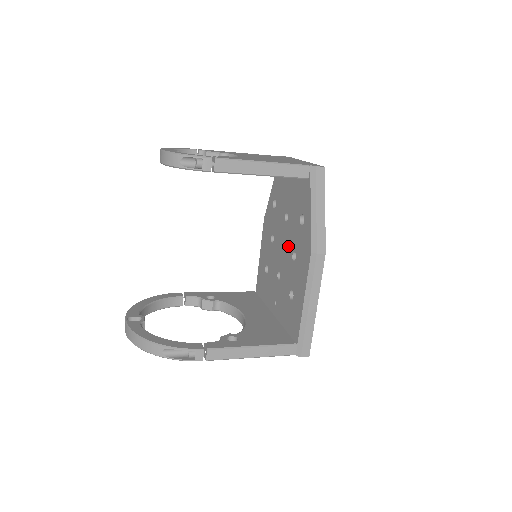
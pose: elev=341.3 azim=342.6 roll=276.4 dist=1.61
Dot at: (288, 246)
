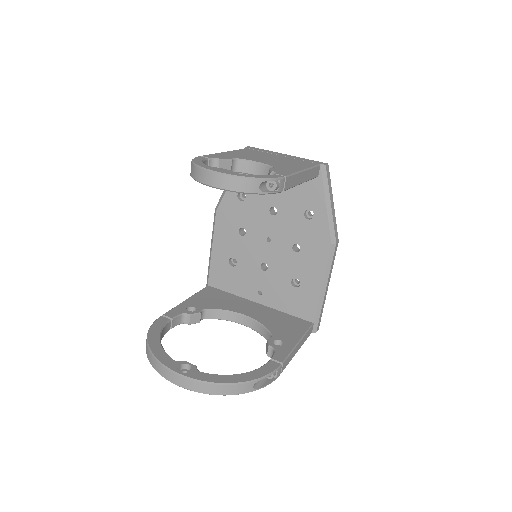
Dot at: (282, 239)
